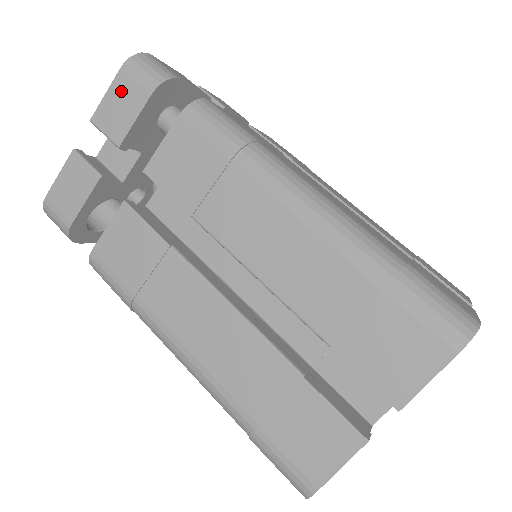
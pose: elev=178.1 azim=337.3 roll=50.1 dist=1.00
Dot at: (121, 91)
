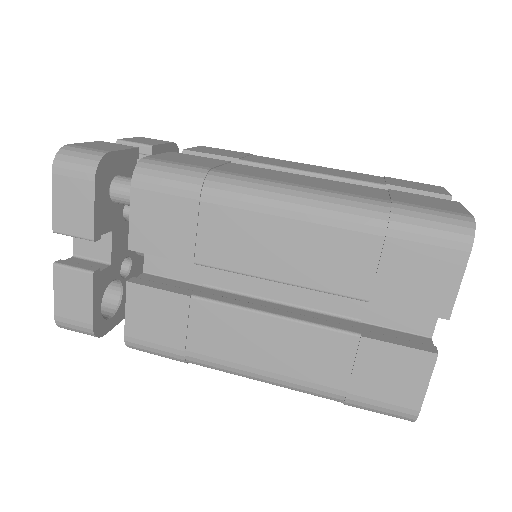
Dot at: (65, 193)
